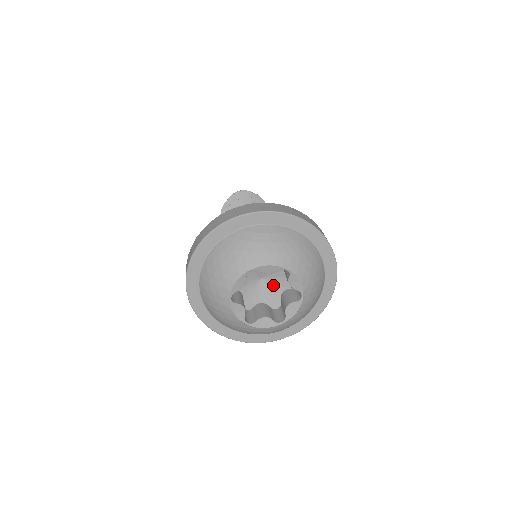
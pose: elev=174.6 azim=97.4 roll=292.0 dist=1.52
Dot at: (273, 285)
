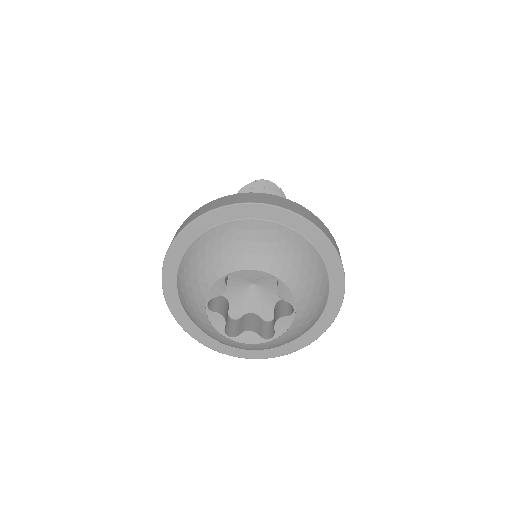
Dot at: (266, 293)
